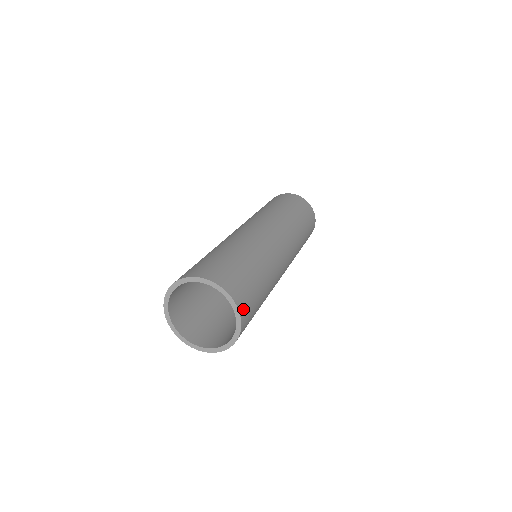
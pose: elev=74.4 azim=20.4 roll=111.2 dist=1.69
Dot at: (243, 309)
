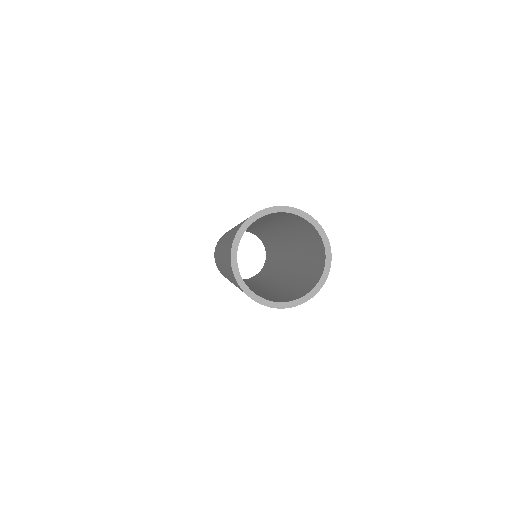
Dot at: occluded
